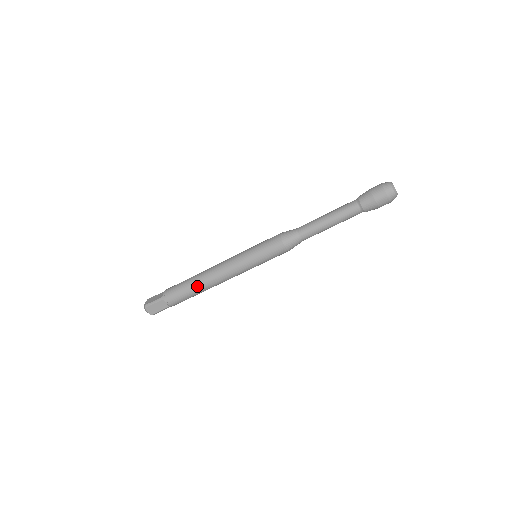
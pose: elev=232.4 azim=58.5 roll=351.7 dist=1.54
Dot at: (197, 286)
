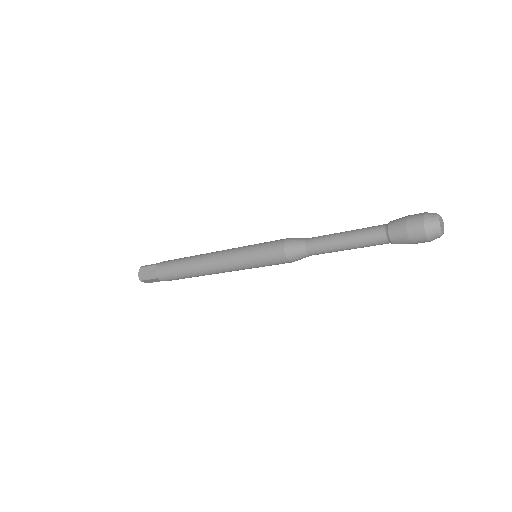
Dot at: (192, 275)
